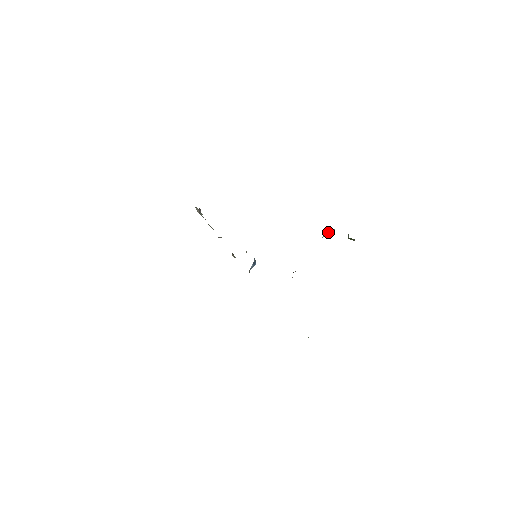
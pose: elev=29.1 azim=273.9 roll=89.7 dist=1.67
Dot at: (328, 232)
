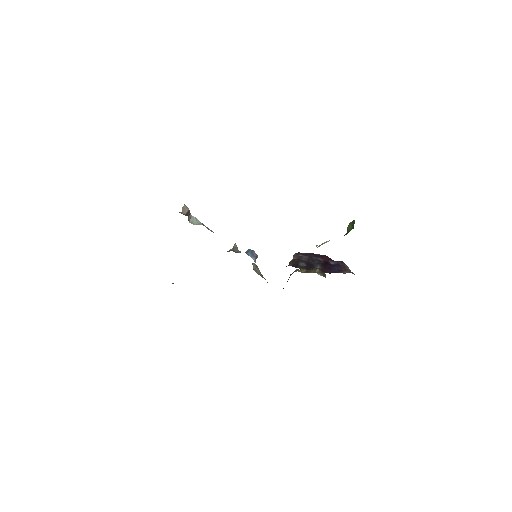
Dot at: (324, 243)
